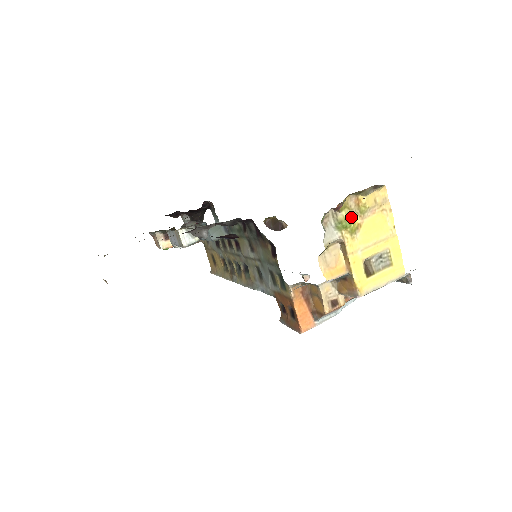
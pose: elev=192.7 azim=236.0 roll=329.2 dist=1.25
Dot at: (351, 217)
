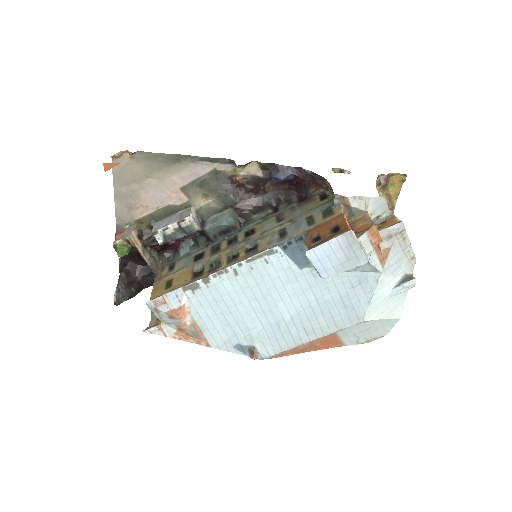
Dot at: occluded
